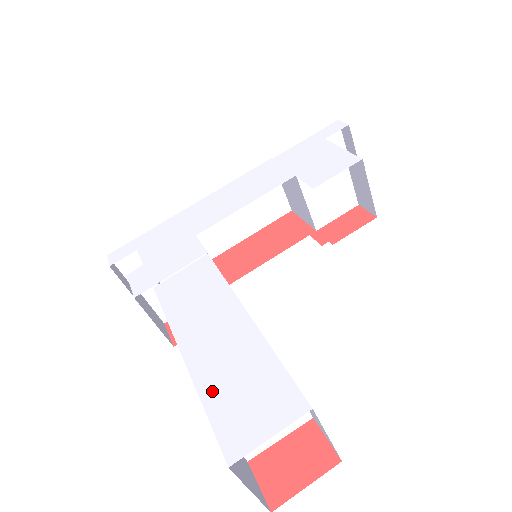
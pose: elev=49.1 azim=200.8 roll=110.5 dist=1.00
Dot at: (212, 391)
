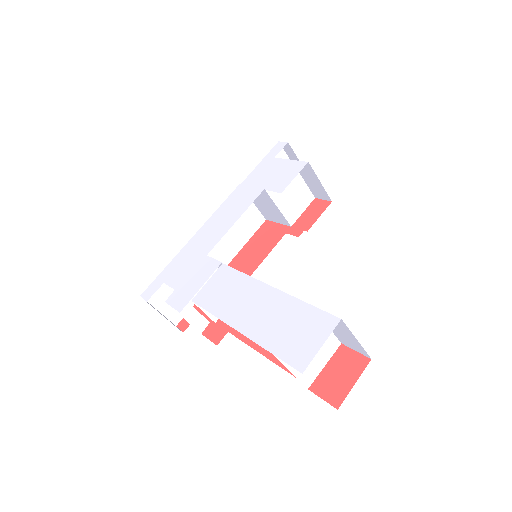
Dot at: (270, 340)
